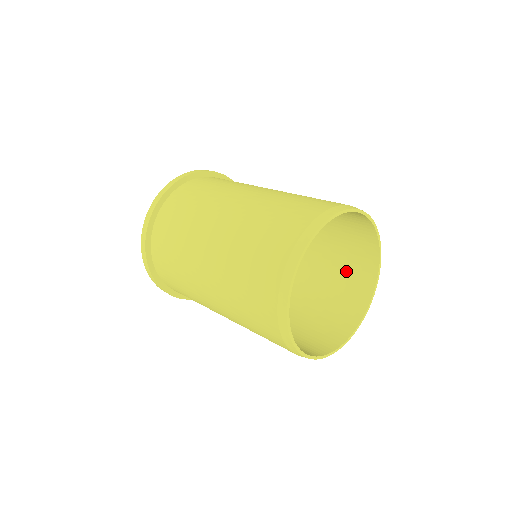
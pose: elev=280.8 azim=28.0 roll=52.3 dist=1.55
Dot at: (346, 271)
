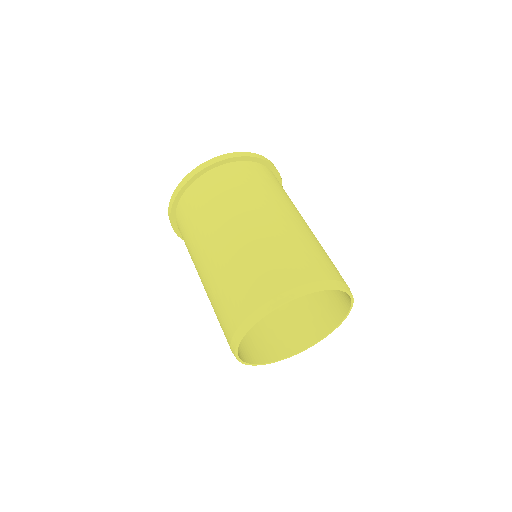
Dot at: (330, 291)
